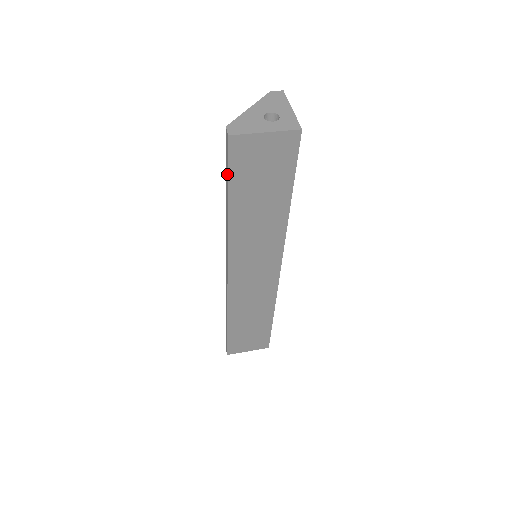
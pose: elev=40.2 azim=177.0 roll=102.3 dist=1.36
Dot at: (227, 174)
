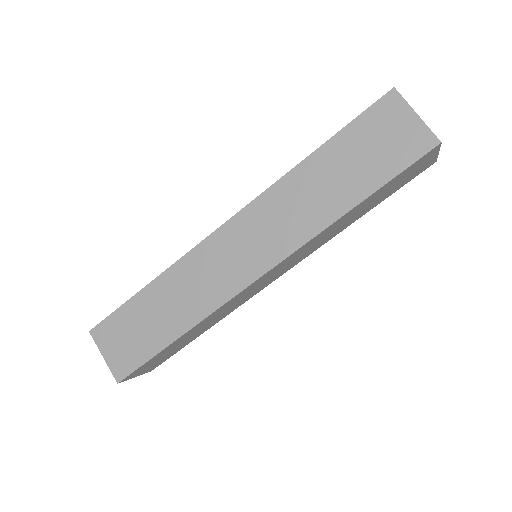
Dot at: (353, 121)
